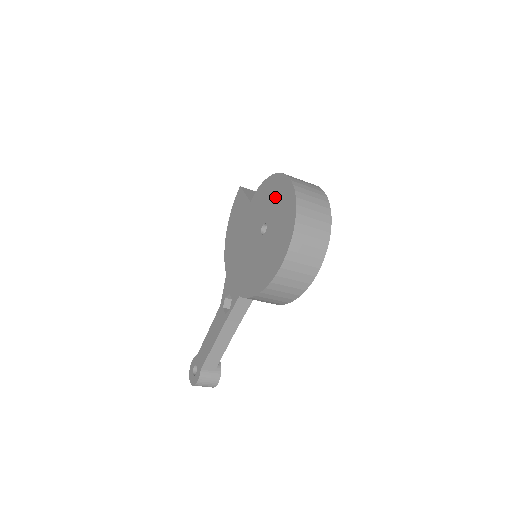
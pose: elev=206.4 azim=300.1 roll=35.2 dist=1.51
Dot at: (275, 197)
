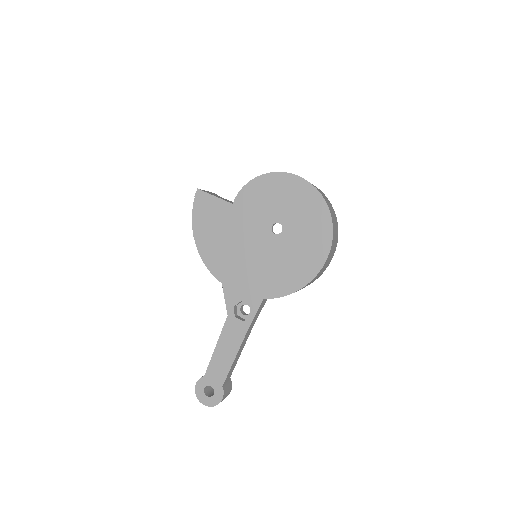
Dot at: (283, 196)
